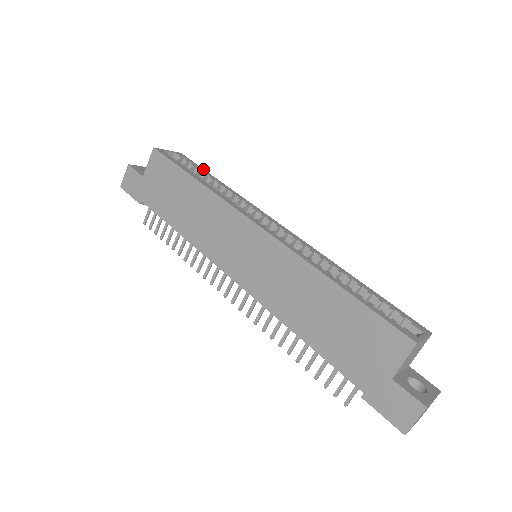
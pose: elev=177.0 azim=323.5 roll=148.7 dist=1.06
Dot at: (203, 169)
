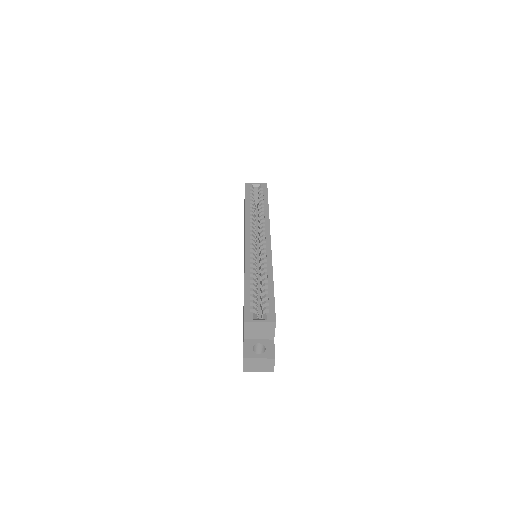
Dot at: (267, 196)
